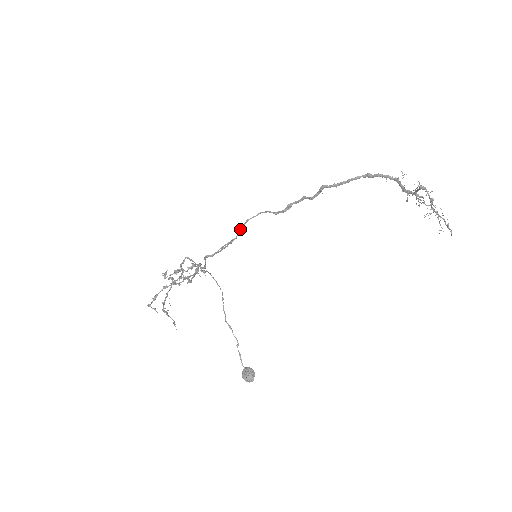
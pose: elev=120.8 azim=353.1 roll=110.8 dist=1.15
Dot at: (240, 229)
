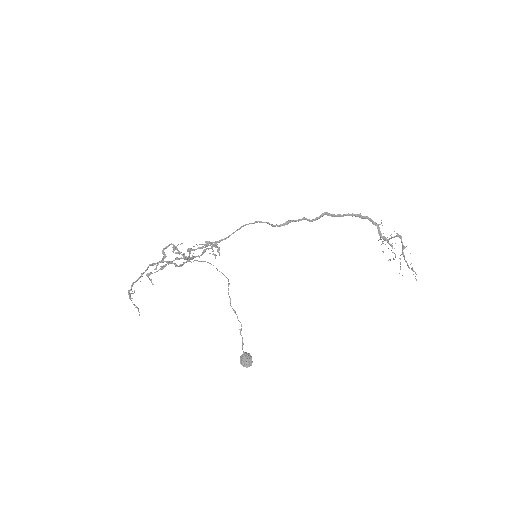
Dot at: (235, 231)
